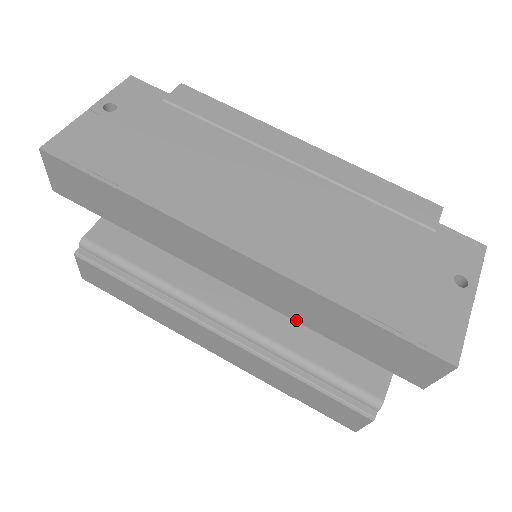
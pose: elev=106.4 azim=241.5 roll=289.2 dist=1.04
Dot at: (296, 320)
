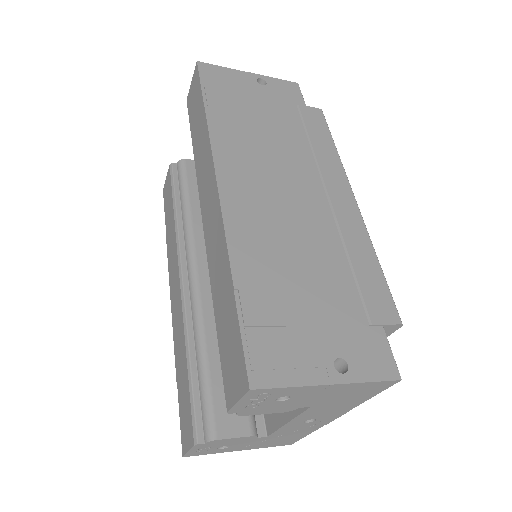
Dot at: (211, 279)
